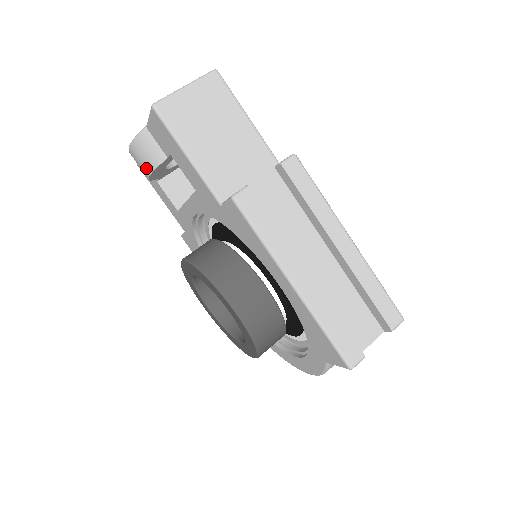
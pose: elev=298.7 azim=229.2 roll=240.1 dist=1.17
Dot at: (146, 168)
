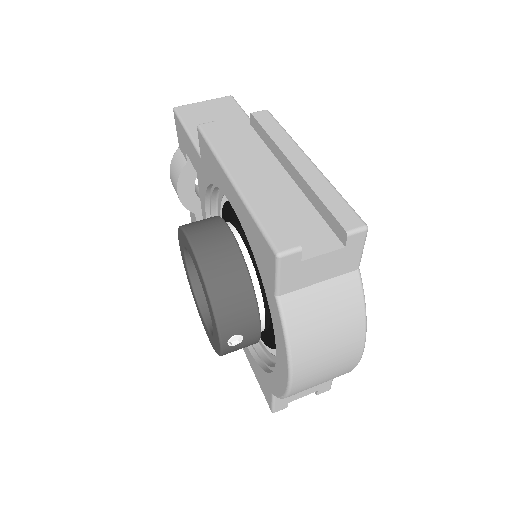
Dot at: (175, 182)
